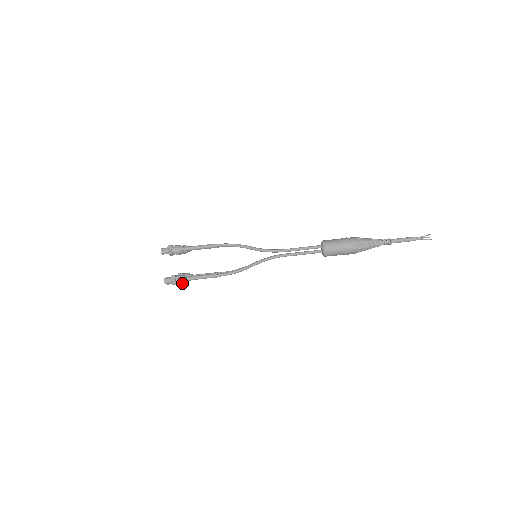
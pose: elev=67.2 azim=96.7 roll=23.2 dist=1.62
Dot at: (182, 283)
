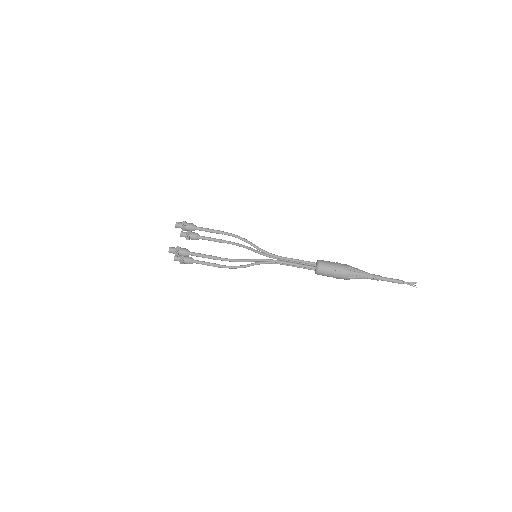
Dot at: (184, 255)
